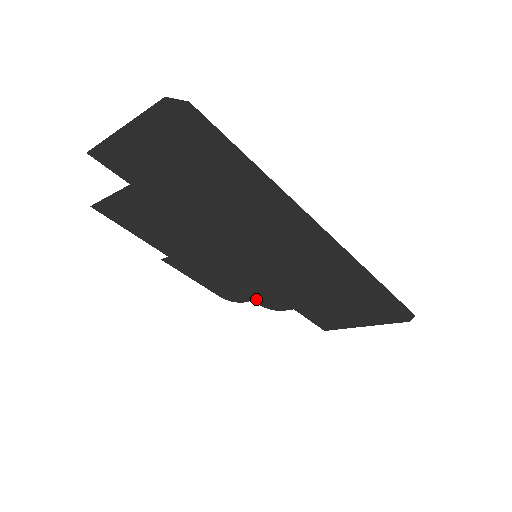
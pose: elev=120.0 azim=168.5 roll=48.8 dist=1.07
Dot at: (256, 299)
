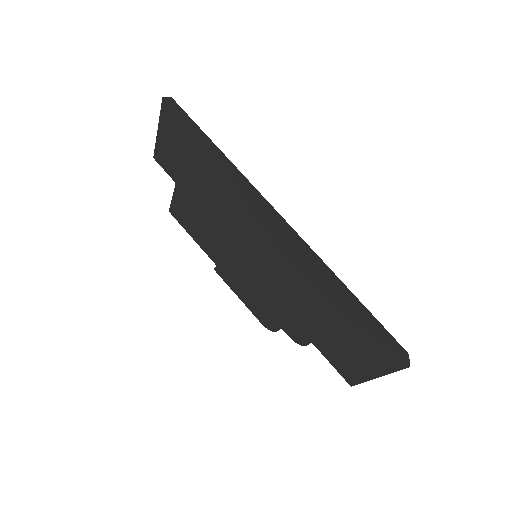
Dot at: (271, 316)
